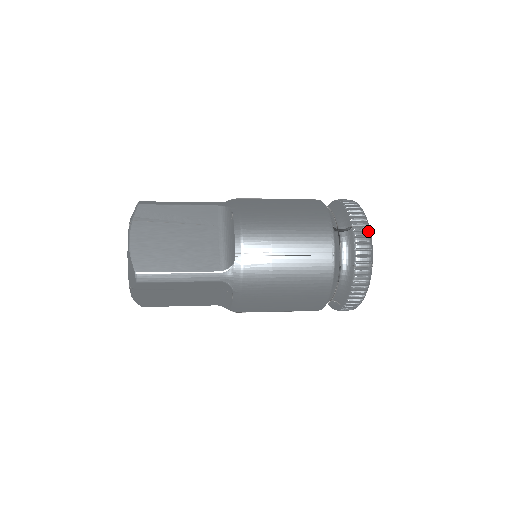
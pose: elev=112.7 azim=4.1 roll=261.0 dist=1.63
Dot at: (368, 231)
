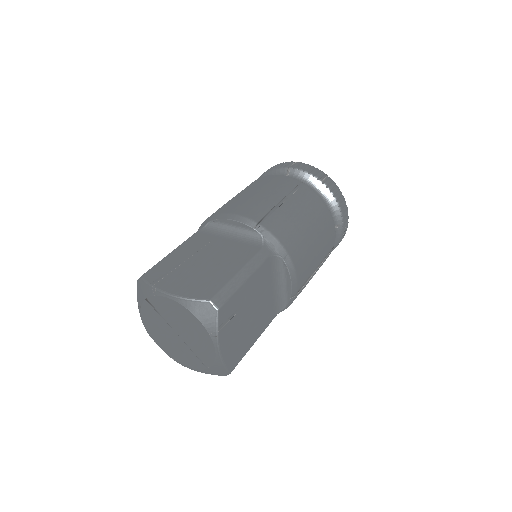
Dot at: (299, 163)
